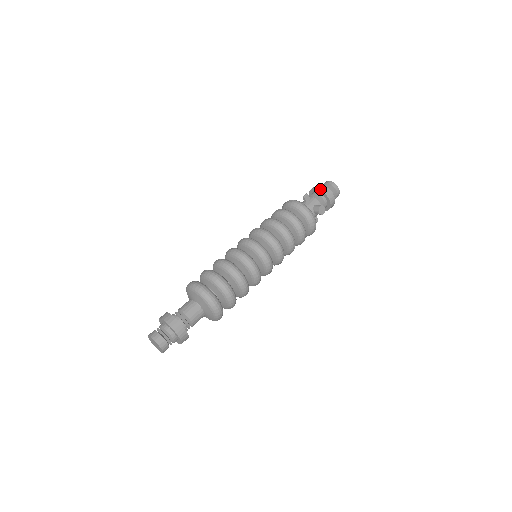
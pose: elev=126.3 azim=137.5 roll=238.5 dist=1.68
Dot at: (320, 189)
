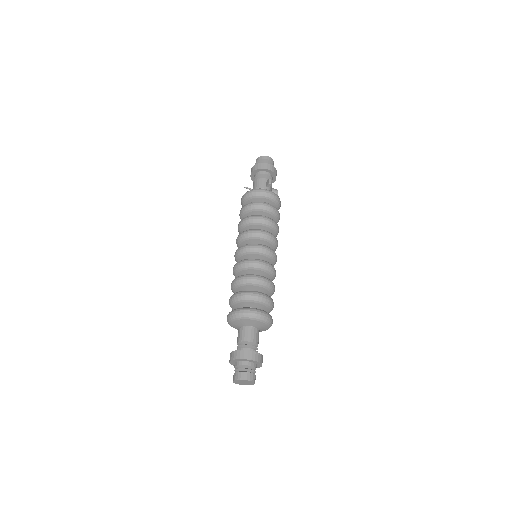
Dot at: (273, 171)
